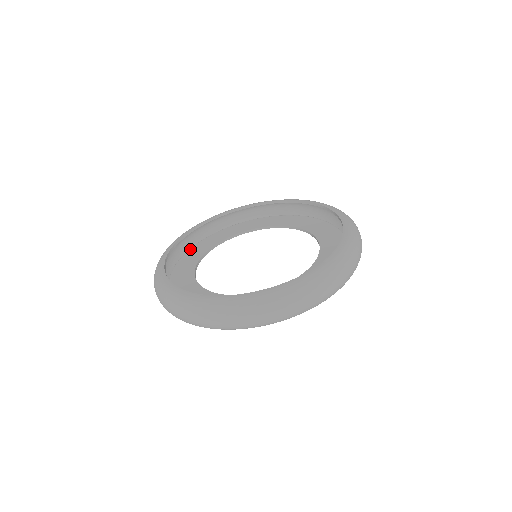
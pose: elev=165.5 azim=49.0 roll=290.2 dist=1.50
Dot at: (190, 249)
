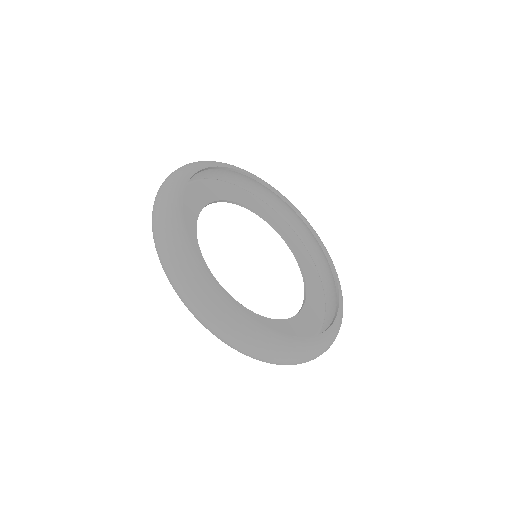
Dot at: (250, 192)
